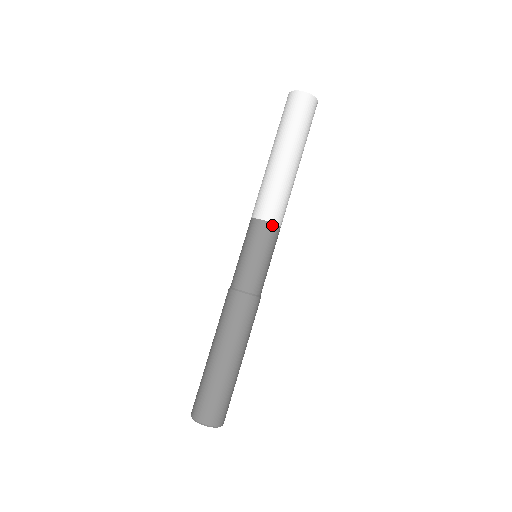
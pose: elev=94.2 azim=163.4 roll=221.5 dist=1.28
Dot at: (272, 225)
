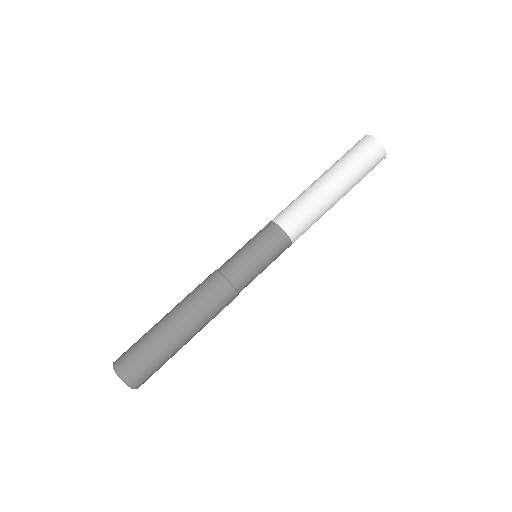
Dot at: (290, 244)
